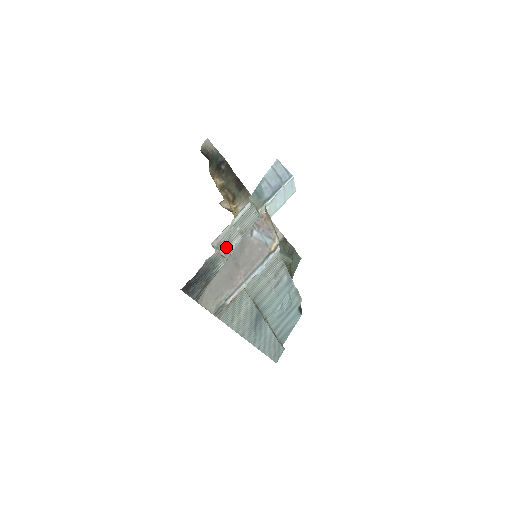
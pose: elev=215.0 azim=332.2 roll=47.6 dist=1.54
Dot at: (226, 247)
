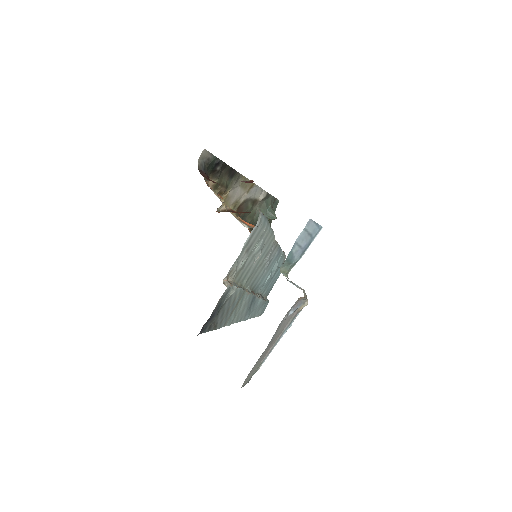
Dot at: (234, 272)
